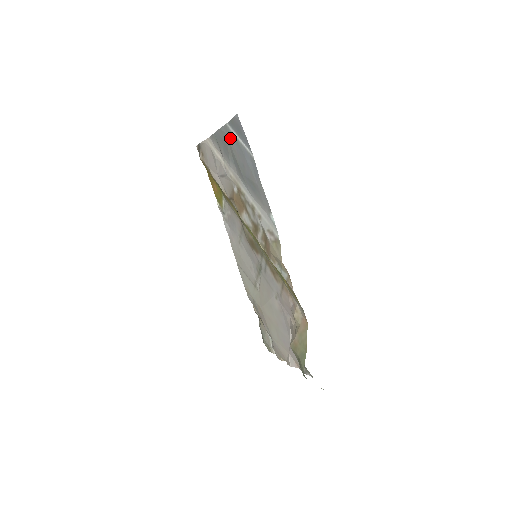
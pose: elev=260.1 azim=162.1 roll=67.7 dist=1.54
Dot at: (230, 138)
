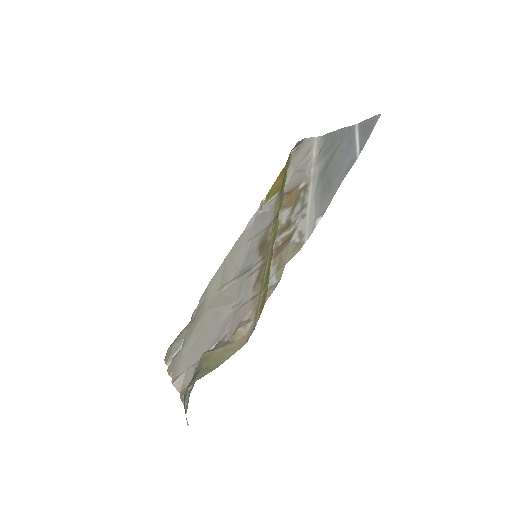
Dot at: (347, 137)
